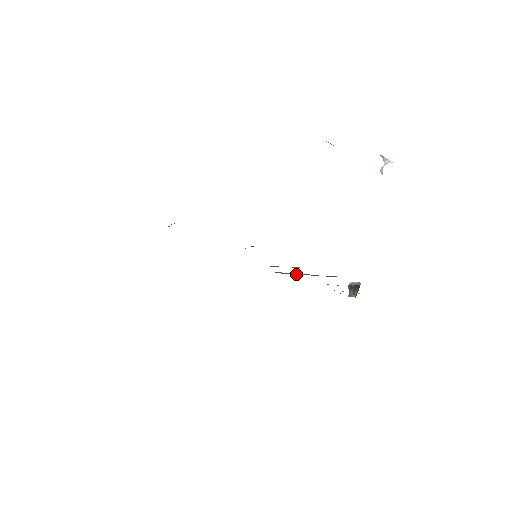
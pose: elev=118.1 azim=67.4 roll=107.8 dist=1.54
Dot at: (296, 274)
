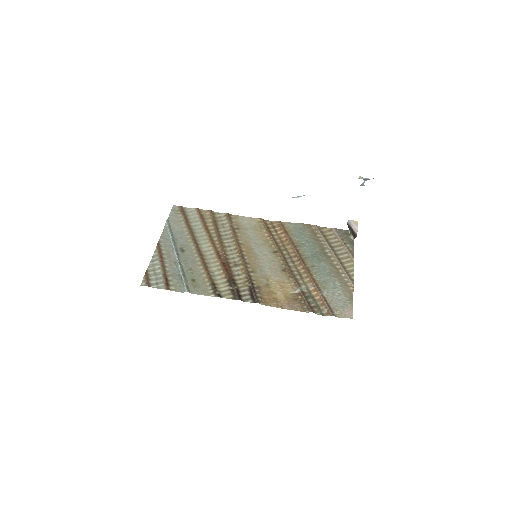
Dot at: (295, 258)
